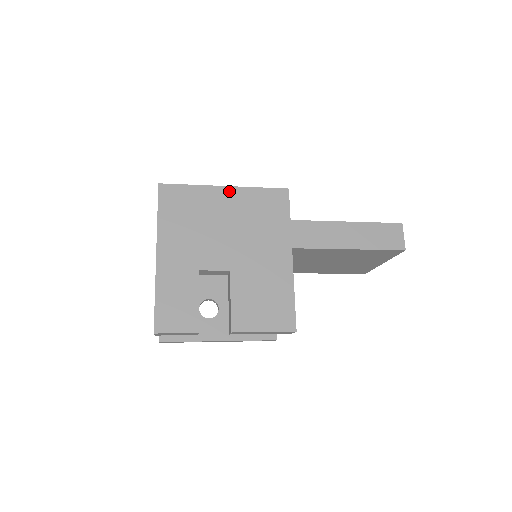
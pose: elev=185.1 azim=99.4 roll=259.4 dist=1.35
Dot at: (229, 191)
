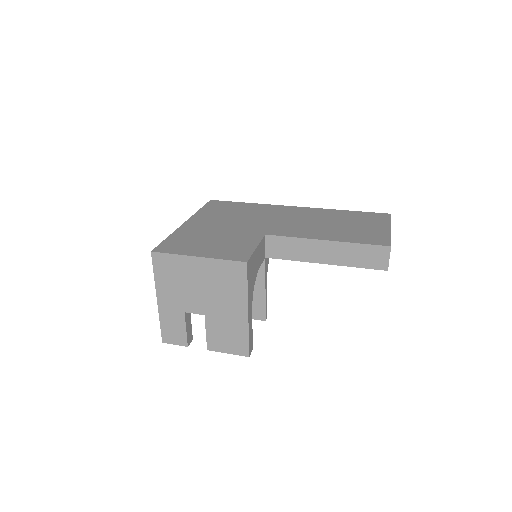
Dot at: (201, 261)
